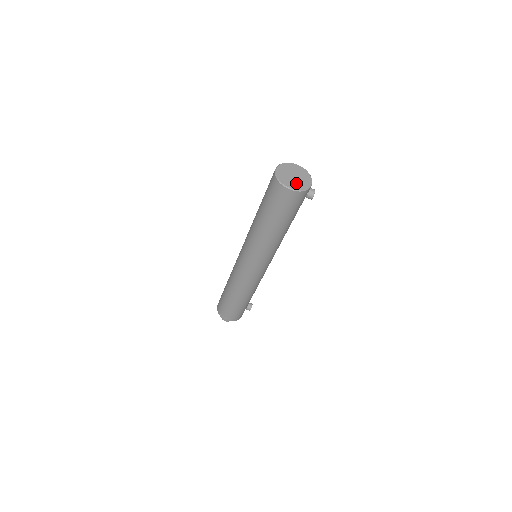
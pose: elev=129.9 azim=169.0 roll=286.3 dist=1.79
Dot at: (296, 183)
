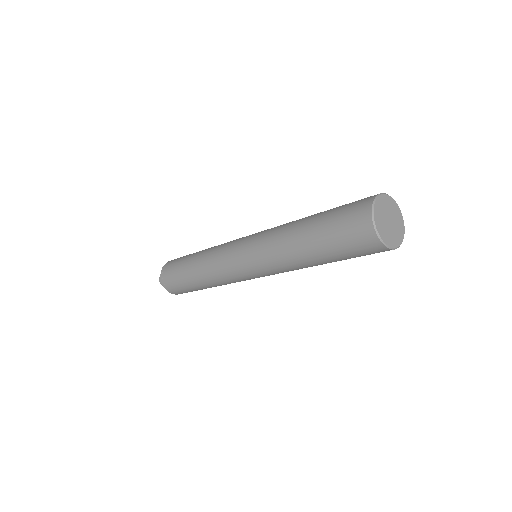
Dot at: (397, 230)
